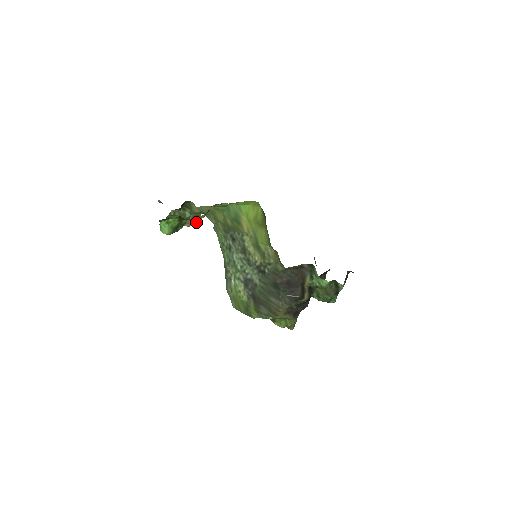
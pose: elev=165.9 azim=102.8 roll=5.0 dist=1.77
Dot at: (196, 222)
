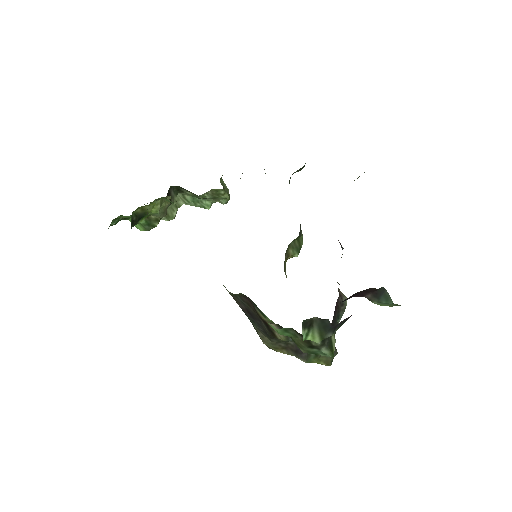
Dot at: (228, 199)
